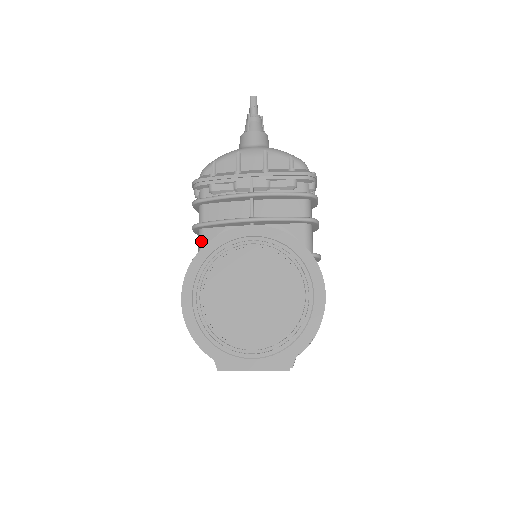
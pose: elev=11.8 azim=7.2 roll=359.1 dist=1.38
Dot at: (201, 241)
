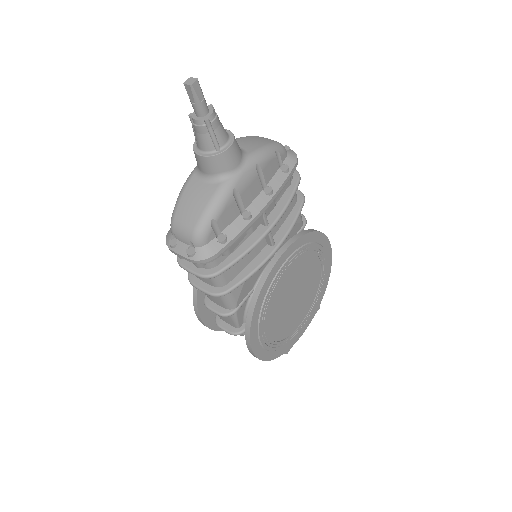
Dot at: (231, 298)
